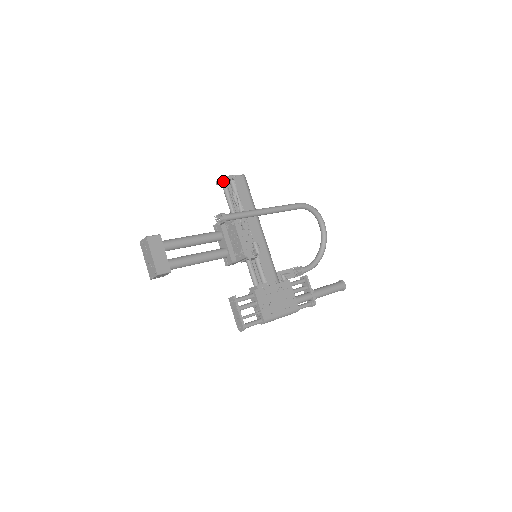
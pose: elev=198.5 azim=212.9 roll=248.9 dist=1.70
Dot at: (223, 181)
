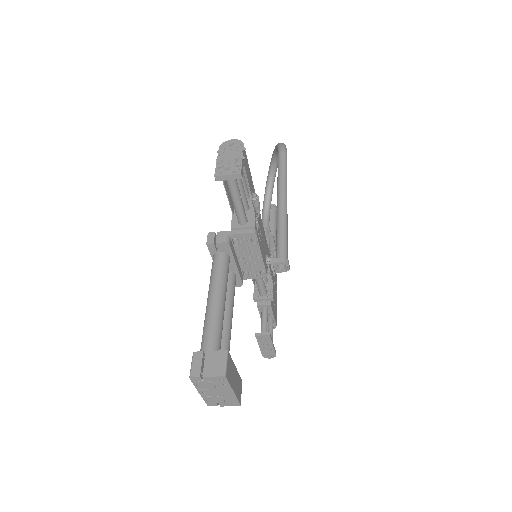
Dot at: (233, 176)
